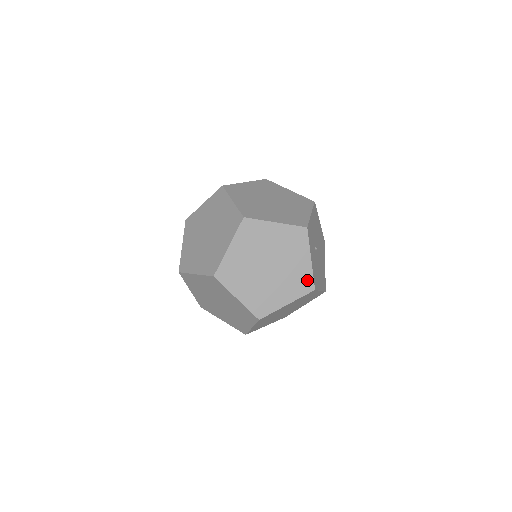
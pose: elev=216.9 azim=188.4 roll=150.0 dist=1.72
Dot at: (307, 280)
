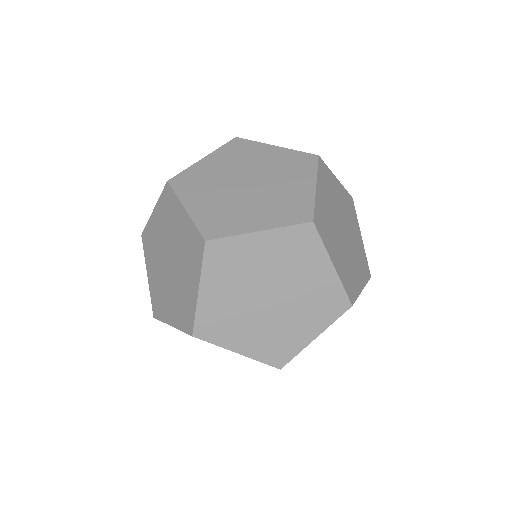
Dot at: (299, 158)
